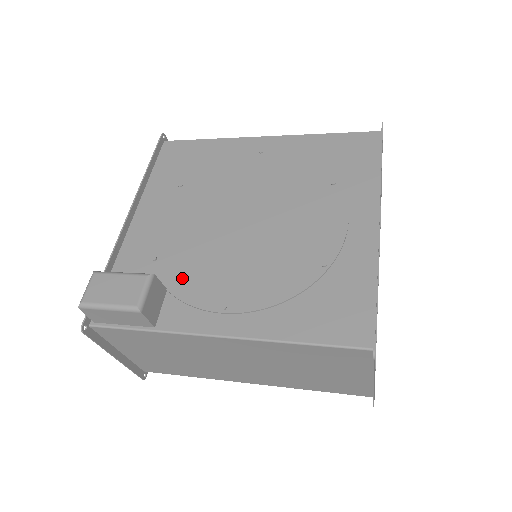
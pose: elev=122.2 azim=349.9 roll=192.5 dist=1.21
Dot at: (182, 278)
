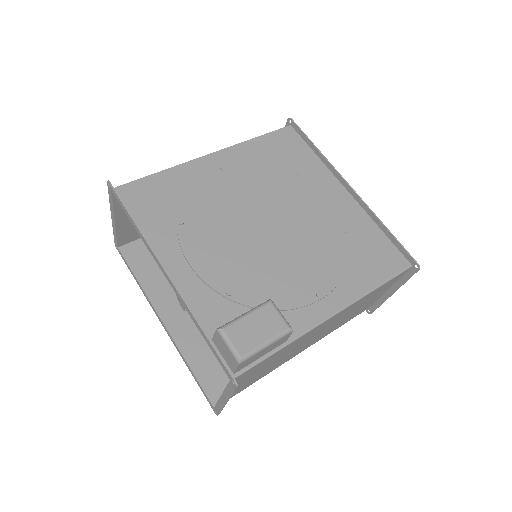
Dot at: (268, 294)
